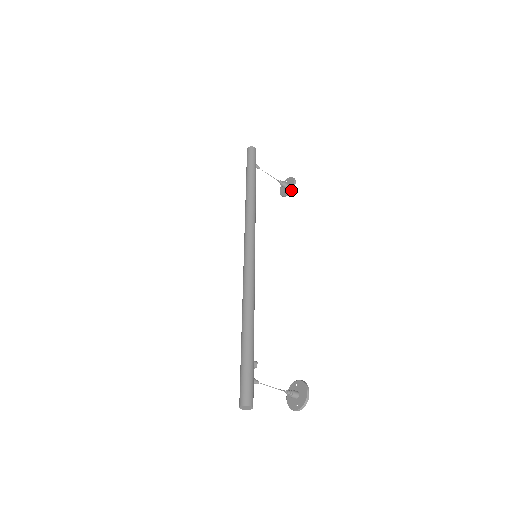
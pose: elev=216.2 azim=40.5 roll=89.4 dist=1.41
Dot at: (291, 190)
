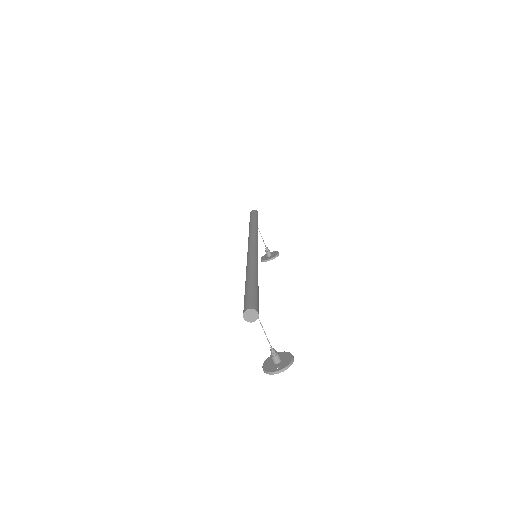
Dot at: (274, 257)
